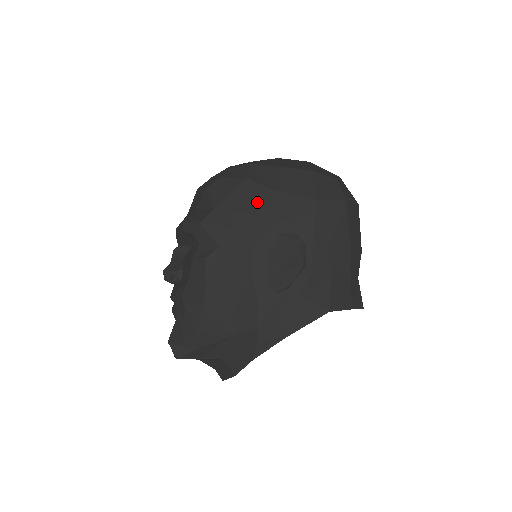
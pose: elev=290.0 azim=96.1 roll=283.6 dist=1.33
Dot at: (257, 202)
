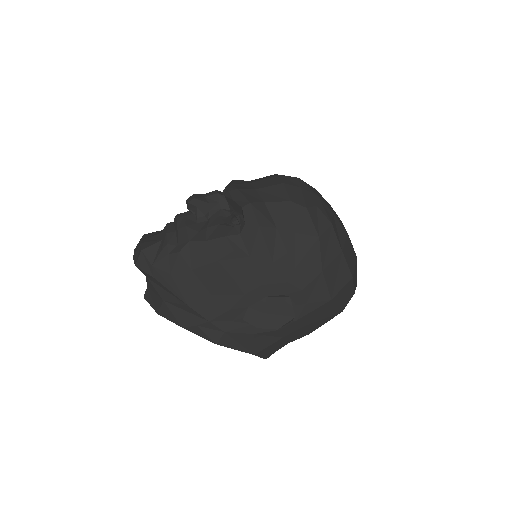
Dot at: (305, 260)
